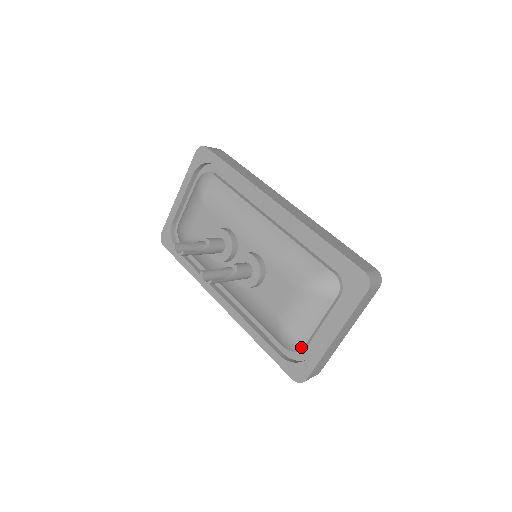
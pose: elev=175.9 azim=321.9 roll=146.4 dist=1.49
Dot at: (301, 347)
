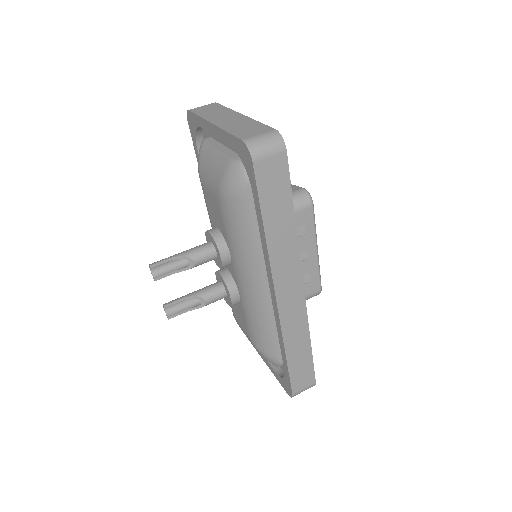
Dot at: occluded
